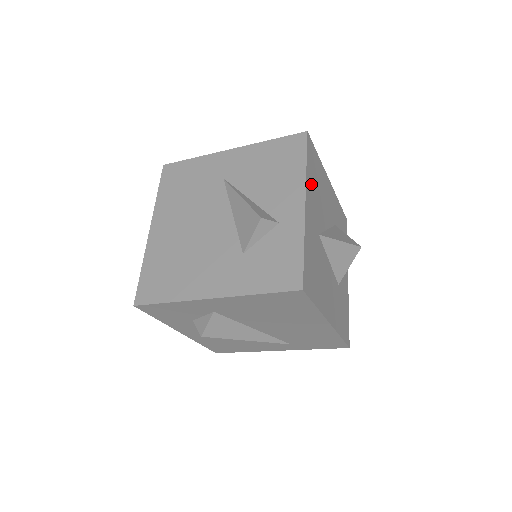
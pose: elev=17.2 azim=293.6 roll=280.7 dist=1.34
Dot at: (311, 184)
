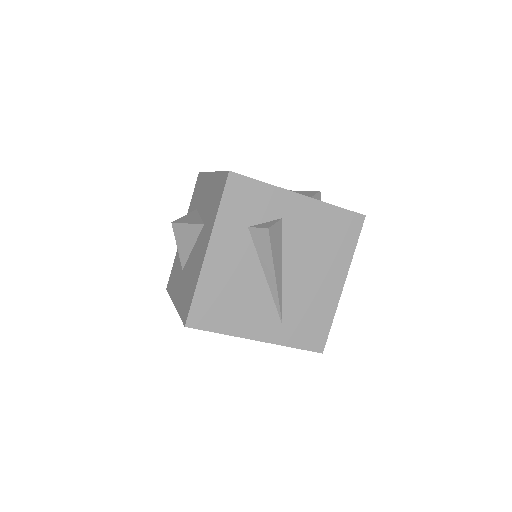
Dot at: occluded
